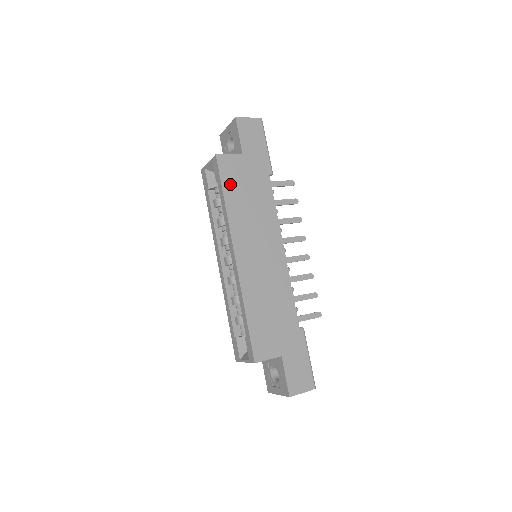
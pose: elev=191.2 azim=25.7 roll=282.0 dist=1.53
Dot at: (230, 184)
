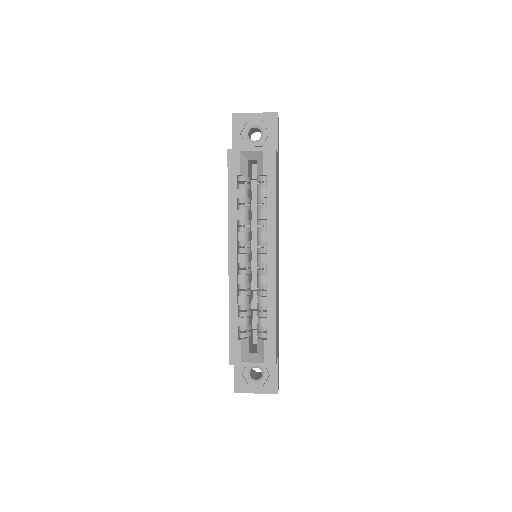
Dot at: (276, 182)
